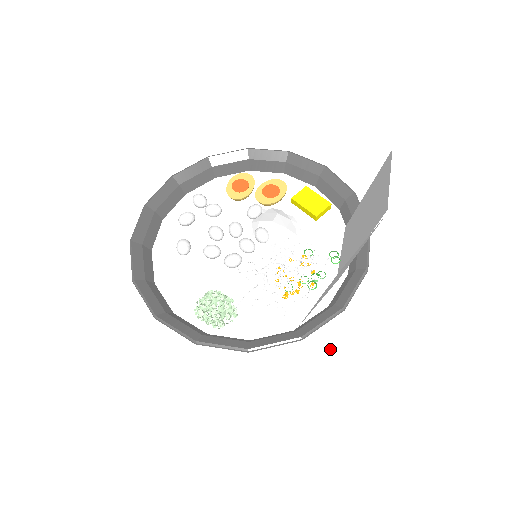
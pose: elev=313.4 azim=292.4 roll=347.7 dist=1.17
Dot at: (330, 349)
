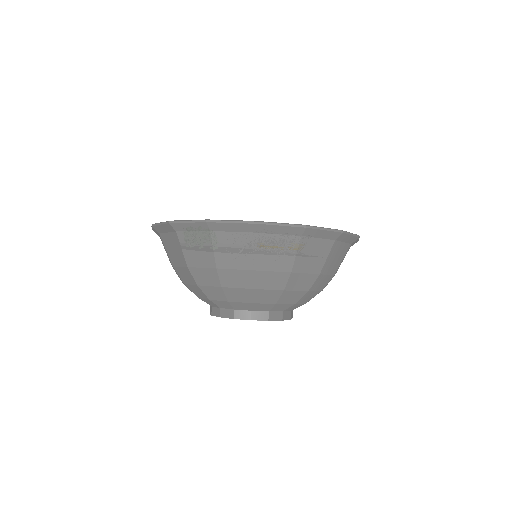
Dot at: occluded
